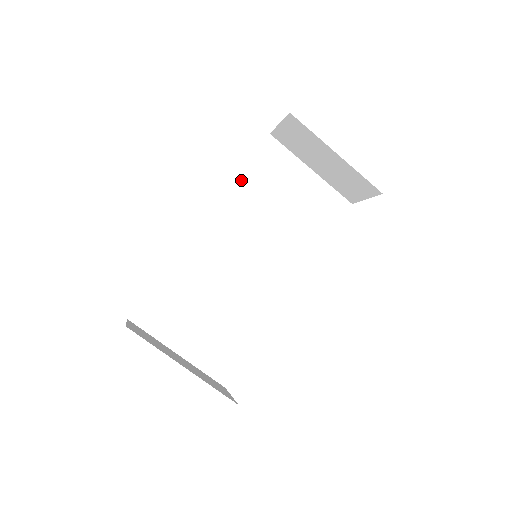
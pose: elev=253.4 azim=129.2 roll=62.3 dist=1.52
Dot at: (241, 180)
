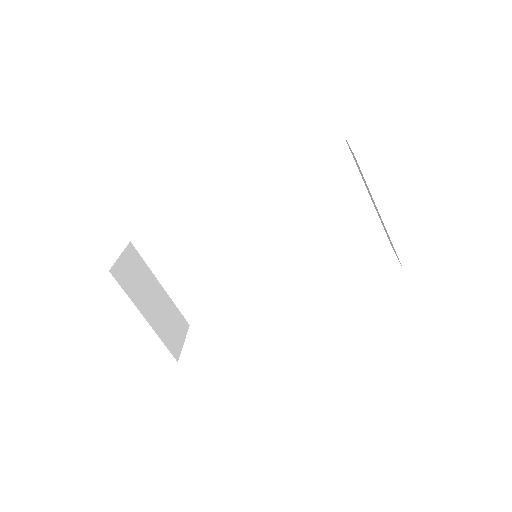
Dot at: (287, 170)
